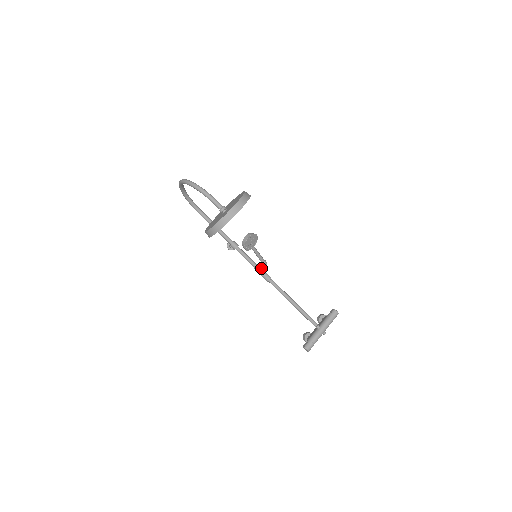
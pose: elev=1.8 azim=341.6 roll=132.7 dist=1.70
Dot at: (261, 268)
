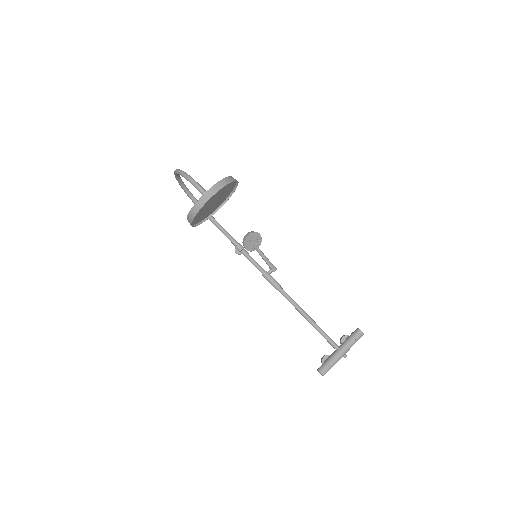
Dot at: (269, 274)
